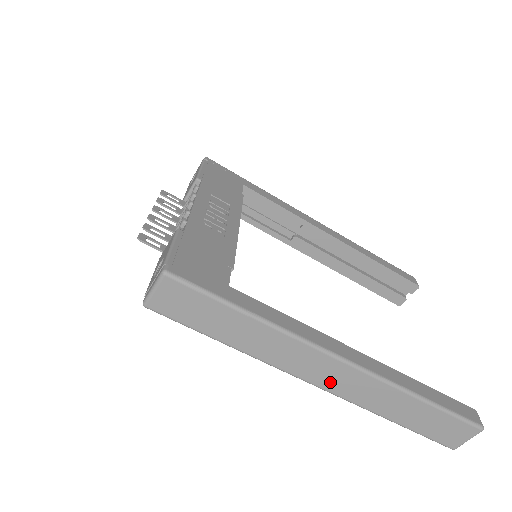
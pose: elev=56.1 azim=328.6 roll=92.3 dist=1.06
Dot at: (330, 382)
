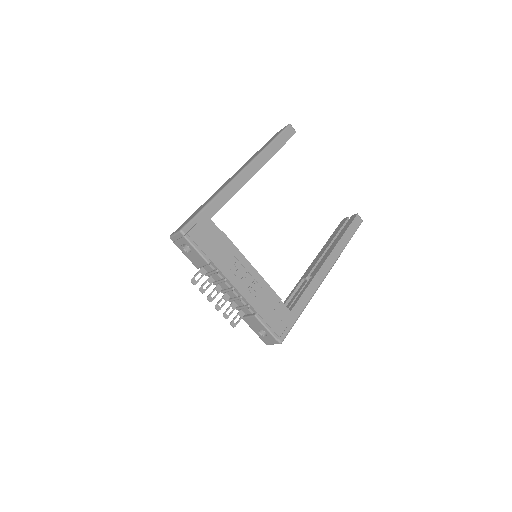
Dot at: occluded
